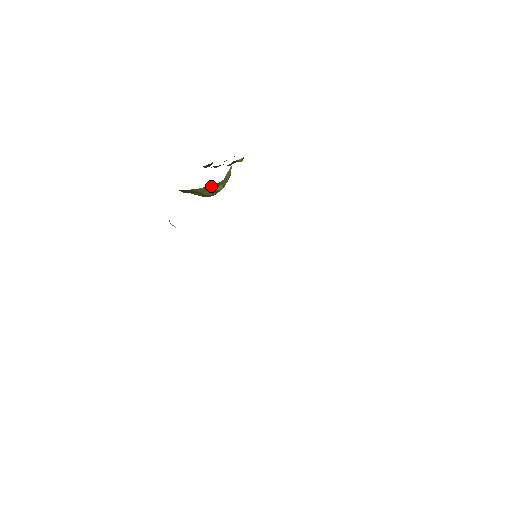
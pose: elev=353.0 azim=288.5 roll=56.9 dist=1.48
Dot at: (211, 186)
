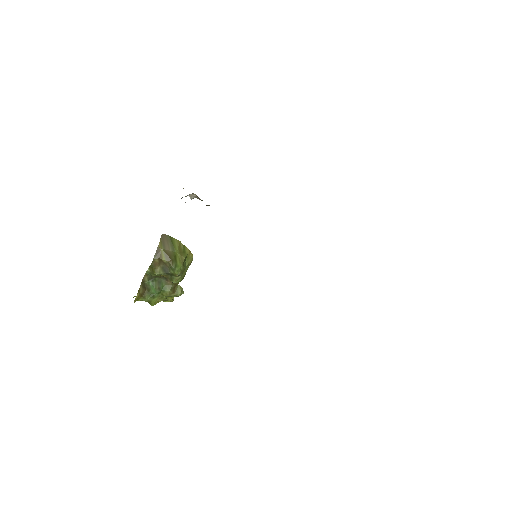
Dot at: (187, 251)
